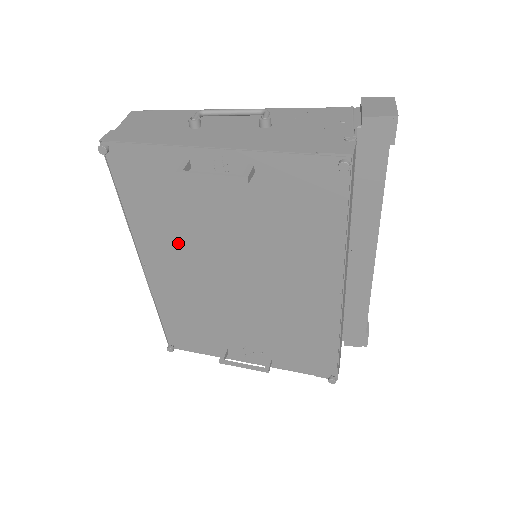
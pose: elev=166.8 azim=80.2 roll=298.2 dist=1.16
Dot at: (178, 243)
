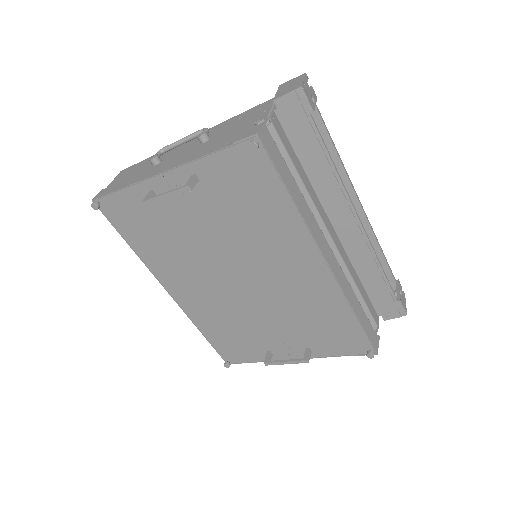
Dot at: (182, 264)
